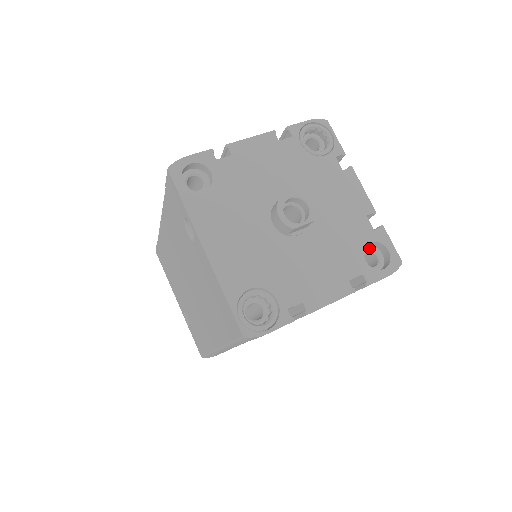
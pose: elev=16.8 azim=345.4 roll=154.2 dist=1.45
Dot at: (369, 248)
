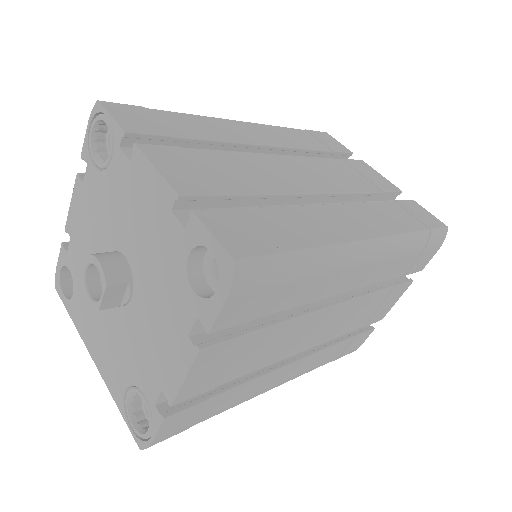
Dot at: (211, 252)
